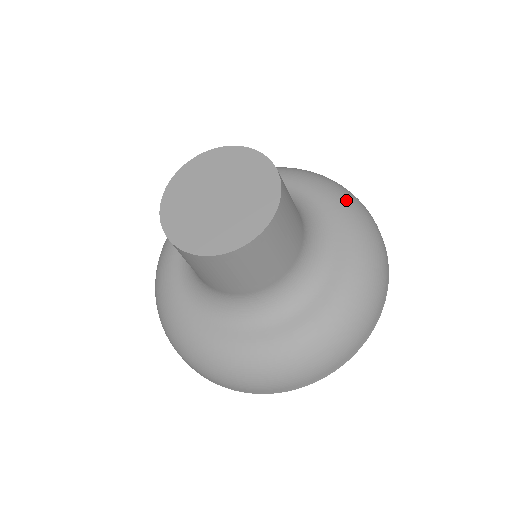
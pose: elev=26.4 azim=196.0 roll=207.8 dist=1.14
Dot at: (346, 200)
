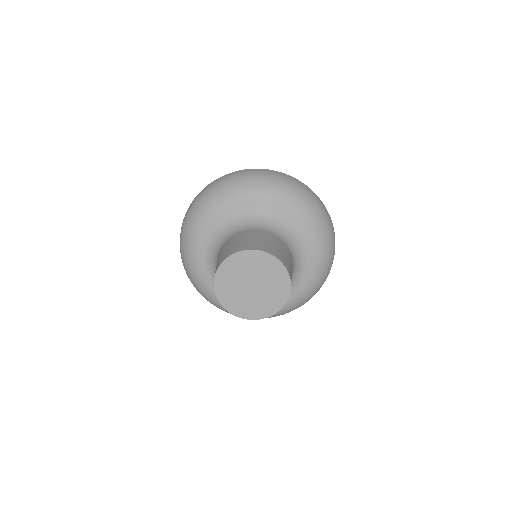
Dot at: (276, 191)
